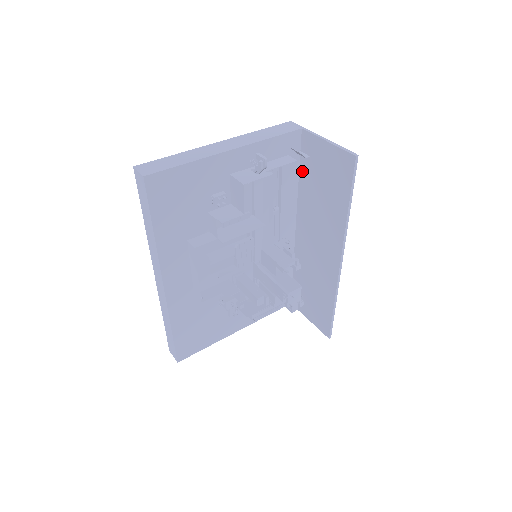
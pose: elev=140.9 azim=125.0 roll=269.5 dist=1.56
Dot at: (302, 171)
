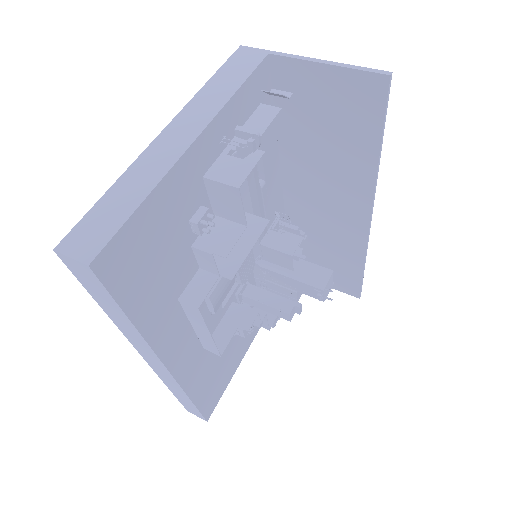
Dot at: (281, 117)
